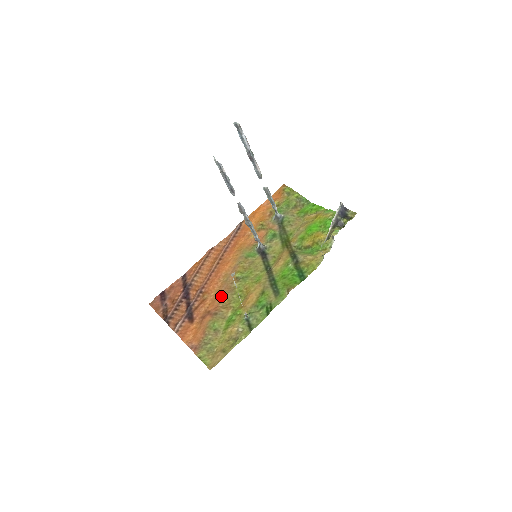
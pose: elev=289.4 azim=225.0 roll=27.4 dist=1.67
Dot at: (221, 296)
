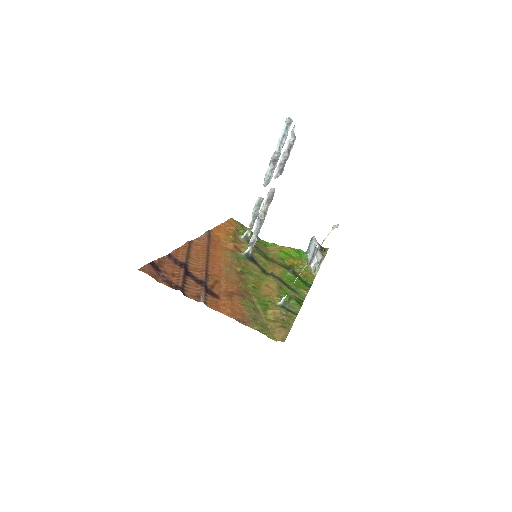
Dot at: (236, 282)
